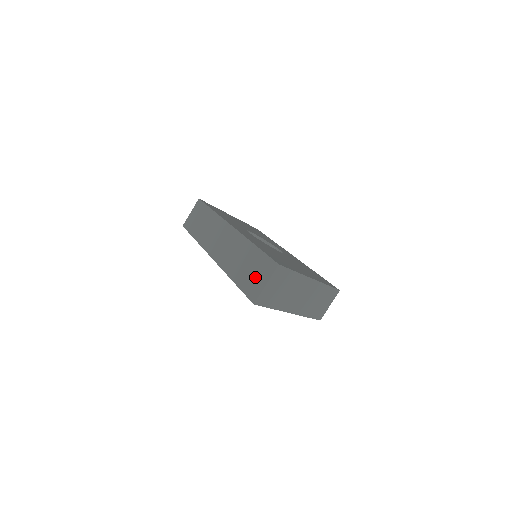
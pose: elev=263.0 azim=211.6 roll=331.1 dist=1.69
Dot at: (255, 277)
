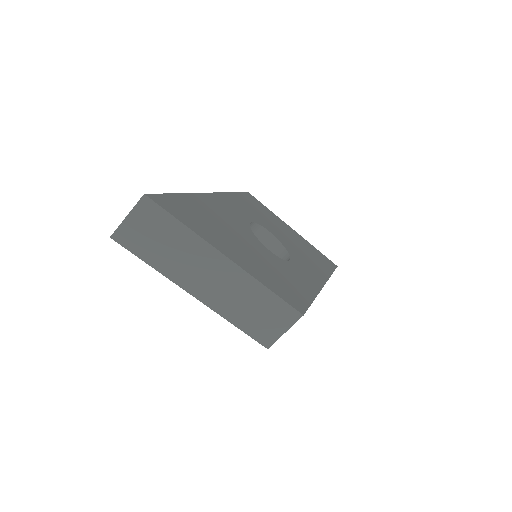
Dot at: occluded
